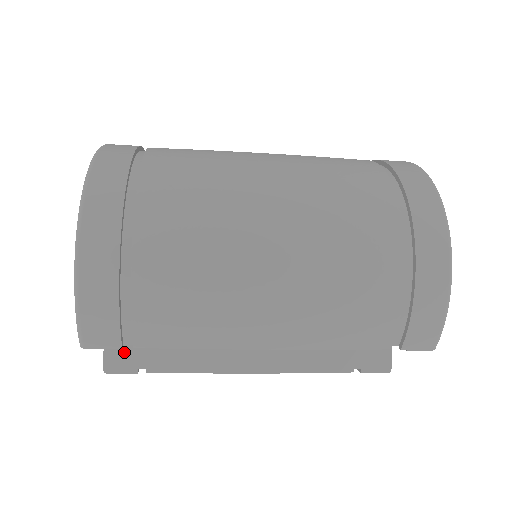
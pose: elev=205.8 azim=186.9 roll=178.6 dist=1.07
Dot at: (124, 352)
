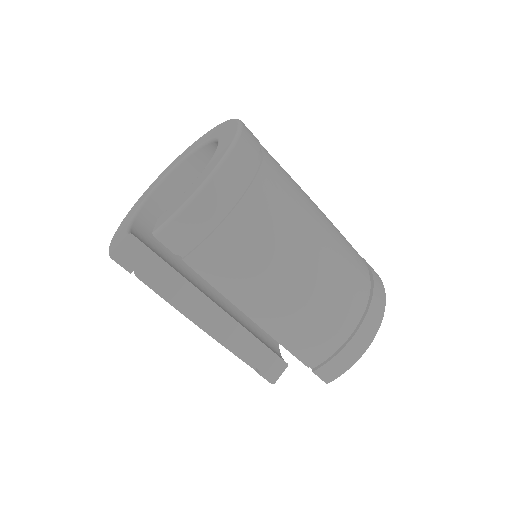
Dot at: (134, 253)
